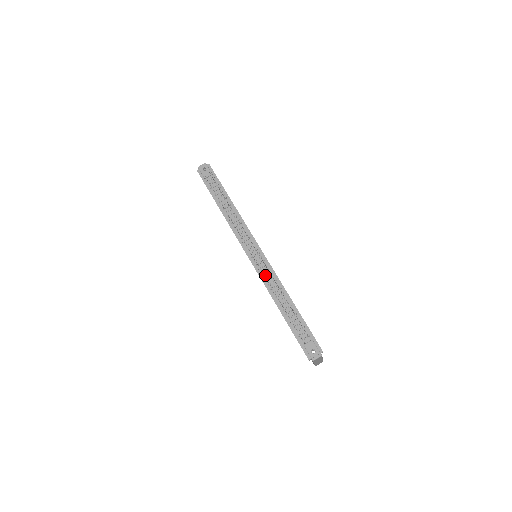
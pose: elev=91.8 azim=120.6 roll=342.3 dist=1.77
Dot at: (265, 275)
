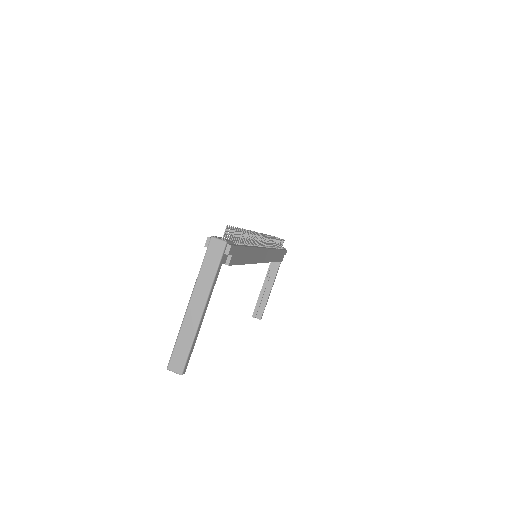
Dot at: occluded
